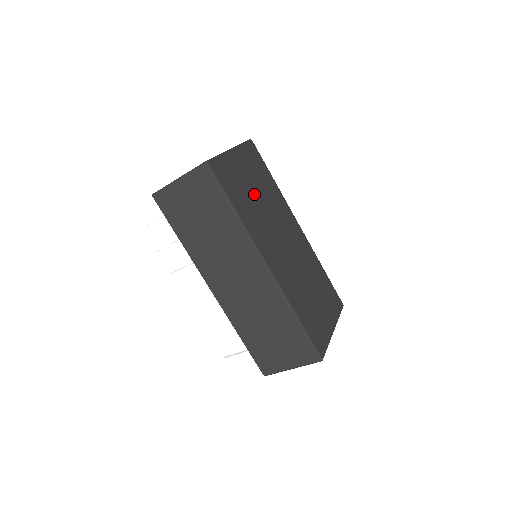
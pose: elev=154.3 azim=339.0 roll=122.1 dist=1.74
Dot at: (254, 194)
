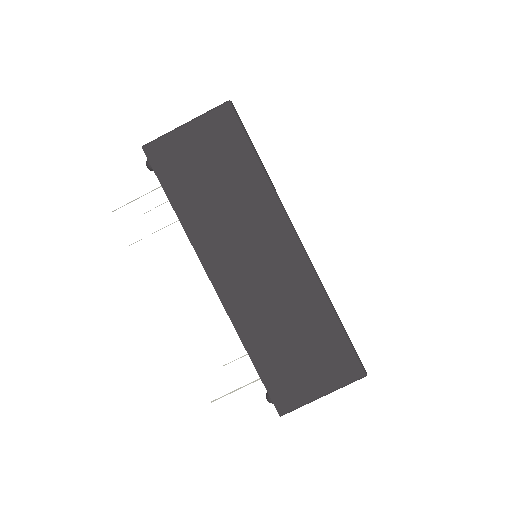
Dot at: occluded
